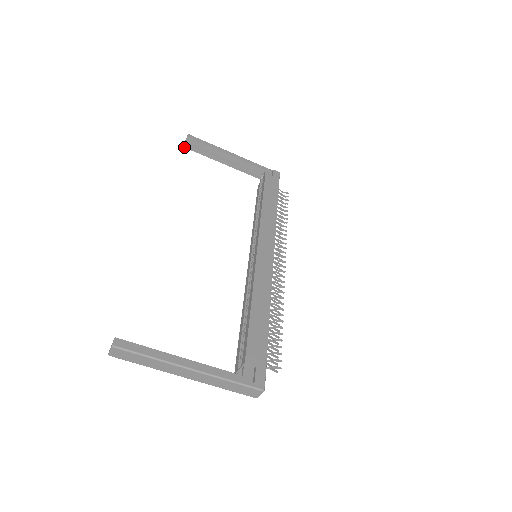
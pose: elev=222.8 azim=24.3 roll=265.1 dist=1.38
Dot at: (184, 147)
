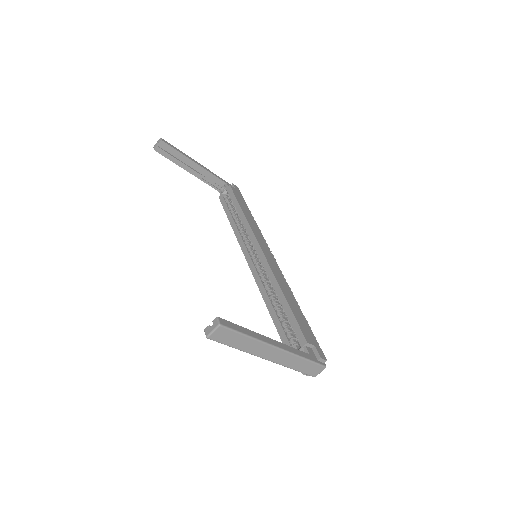
Dot at: occluded
